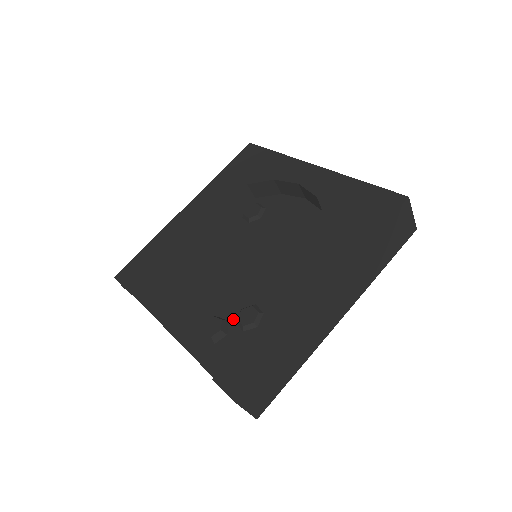
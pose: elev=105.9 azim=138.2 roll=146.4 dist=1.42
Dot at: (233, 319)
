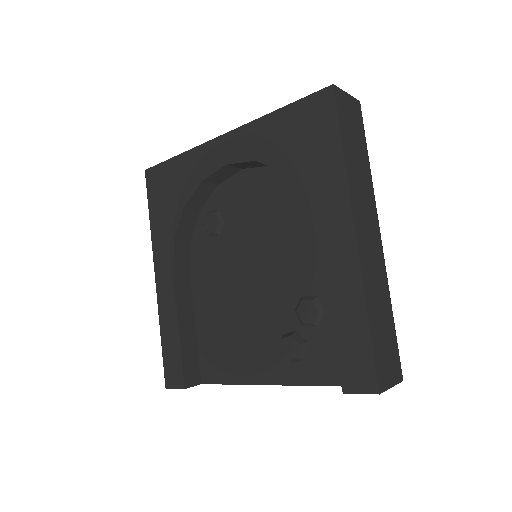
Dot at: (298, 325)
